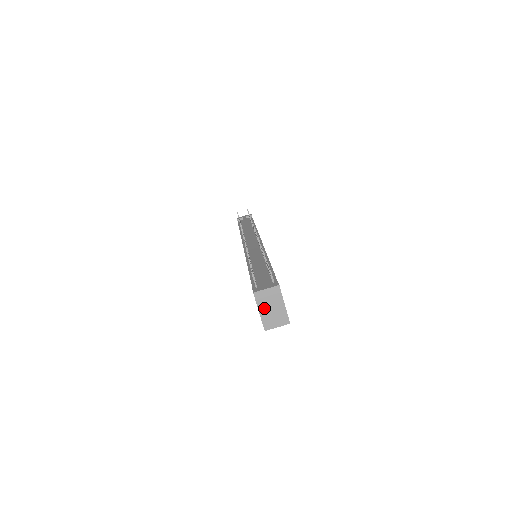
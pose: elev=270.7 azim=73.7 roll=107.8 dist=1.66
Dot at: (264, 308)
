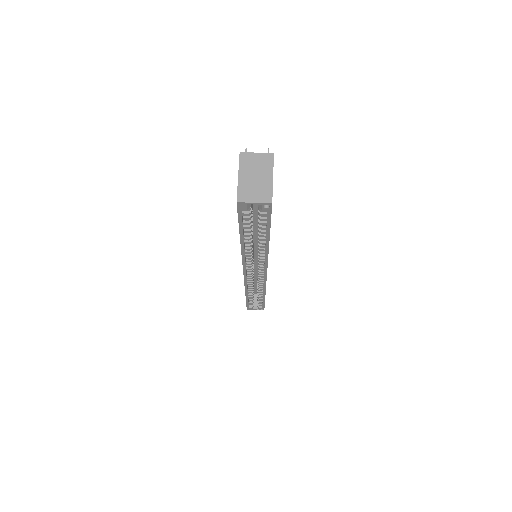
Dot at: (246, 174)
